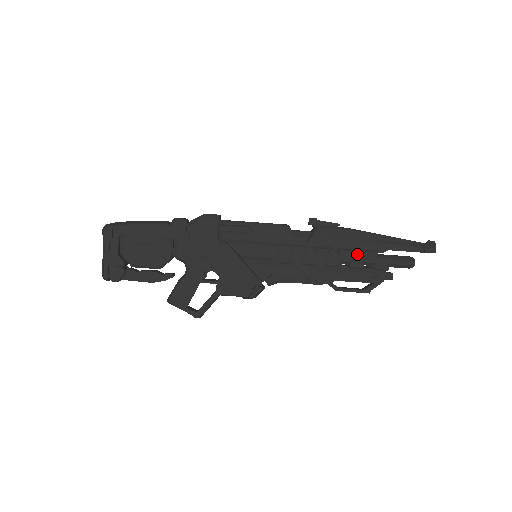
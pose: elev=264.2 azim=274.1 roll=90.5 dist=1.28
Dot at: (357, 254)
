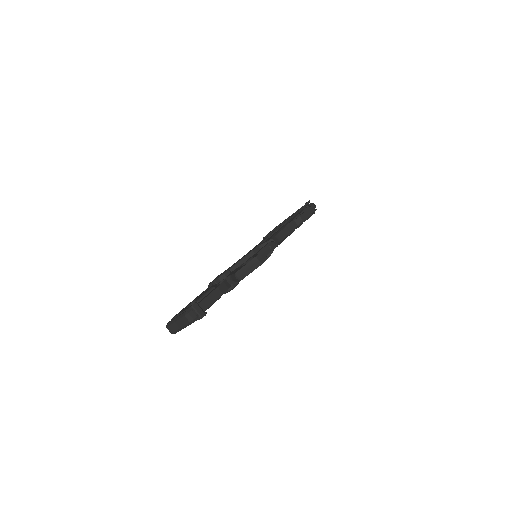
Dot at: occluded
